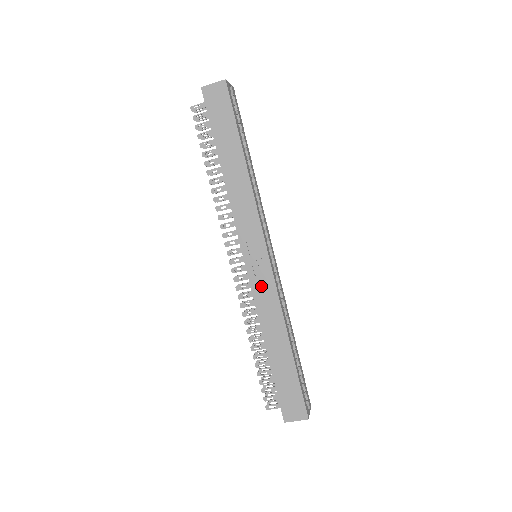
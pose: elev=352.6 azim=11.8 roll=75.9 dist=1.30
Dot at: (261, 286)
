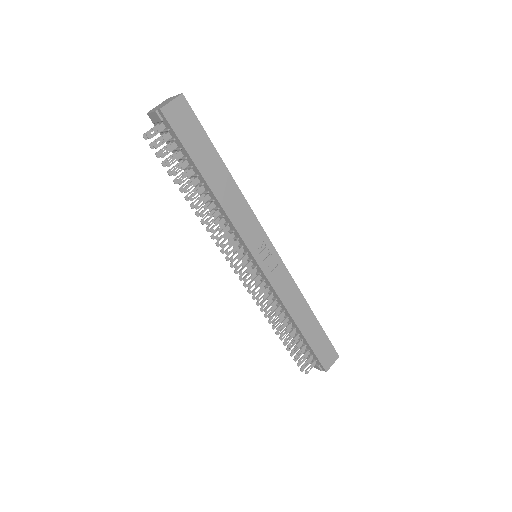
Dot at: (278, 278)
